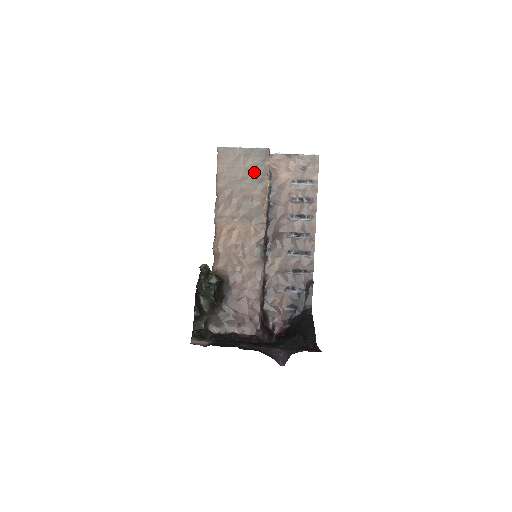
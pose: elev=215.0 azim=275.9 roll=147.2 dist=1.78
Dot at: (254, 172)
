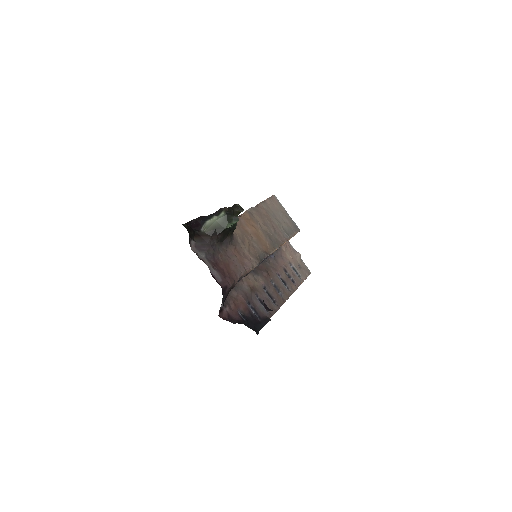
Dot at: (286, 227)
